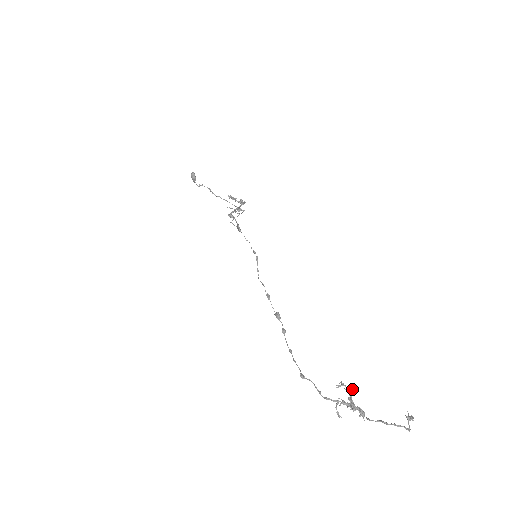
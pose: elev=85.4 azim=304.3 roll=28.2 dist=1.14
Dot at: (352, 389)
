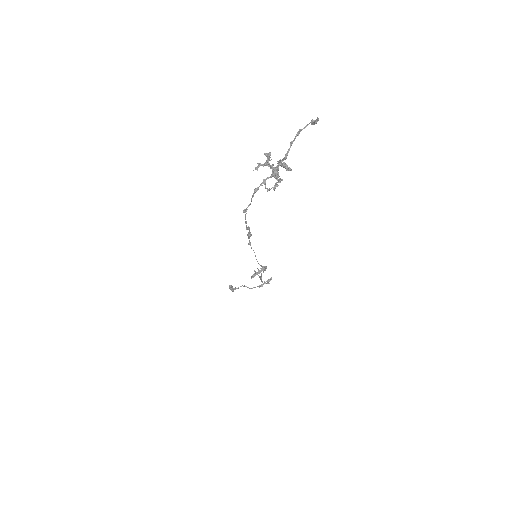
Dot at: (267, 160)
